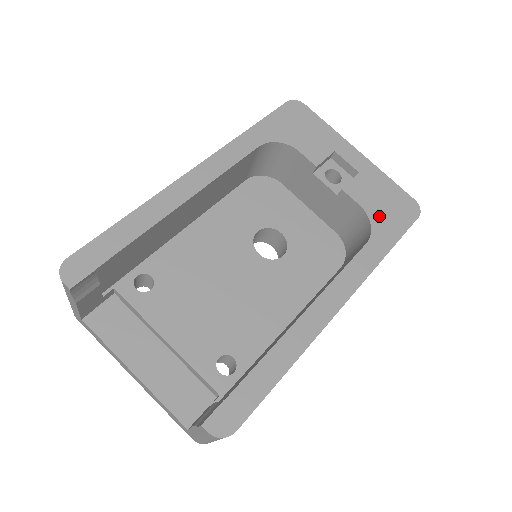
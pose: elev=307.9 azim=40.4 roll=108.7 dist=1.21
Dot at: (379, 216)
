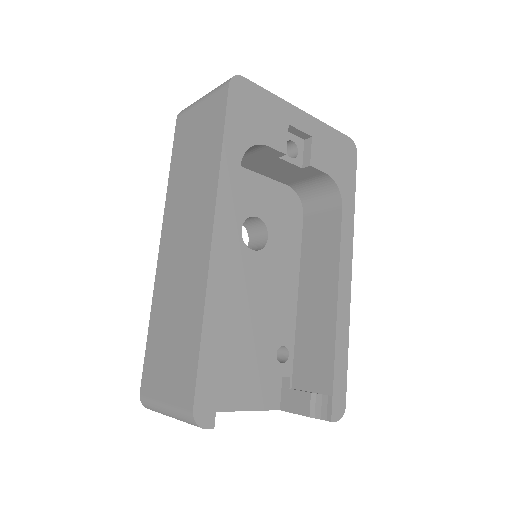
Dot at: (339, 174)
